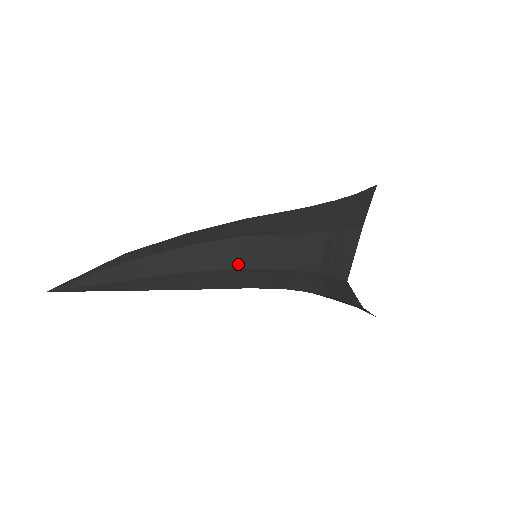
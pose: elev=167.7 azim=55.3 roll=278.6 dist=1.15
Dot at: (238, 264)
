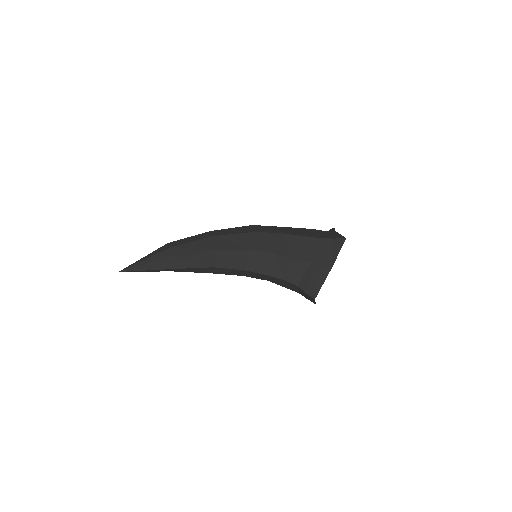
Dot at: (247, 268)
